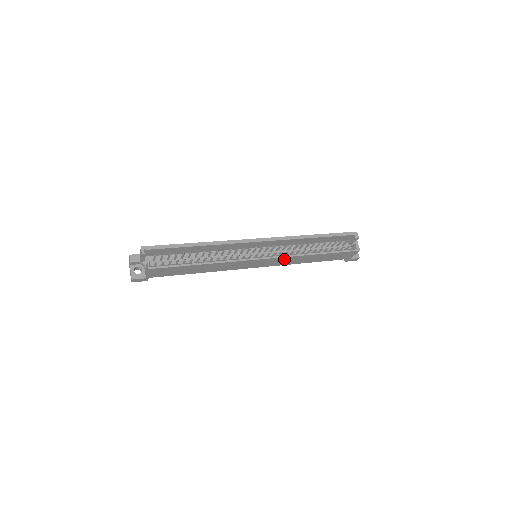
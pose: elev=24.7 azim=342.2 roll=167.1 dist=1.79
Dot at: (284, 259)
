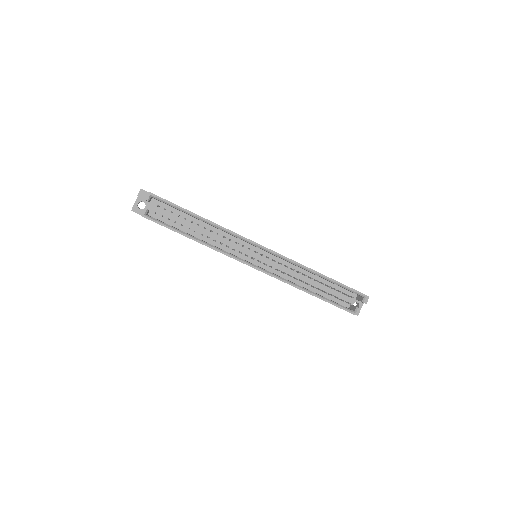
Dot at: occluded
